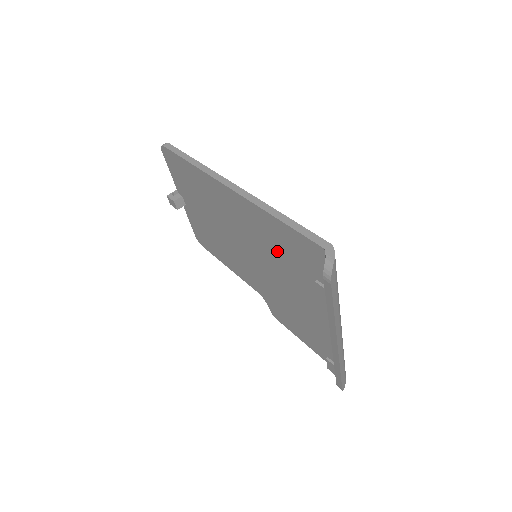
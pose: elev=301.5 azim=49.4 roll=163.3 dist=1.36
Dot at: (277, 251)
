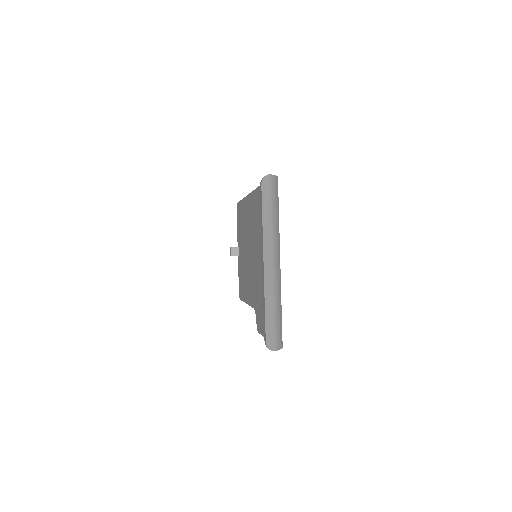
Dot at: (260, 223)
